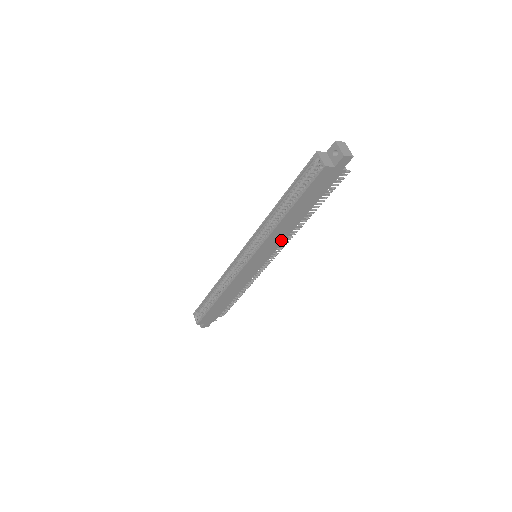
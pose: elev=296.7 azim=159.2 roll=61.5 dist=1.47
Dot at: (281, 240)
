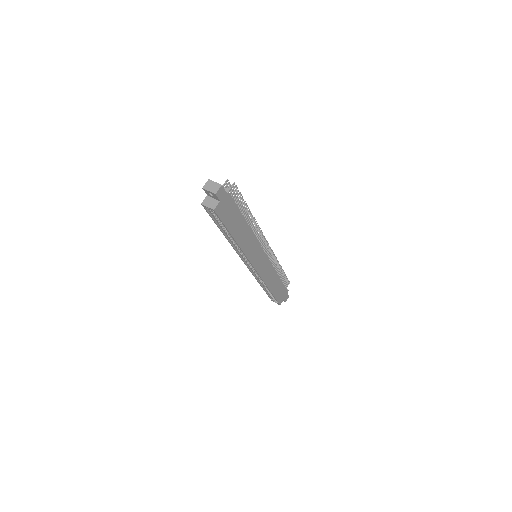
Dot at: (255, 241)
